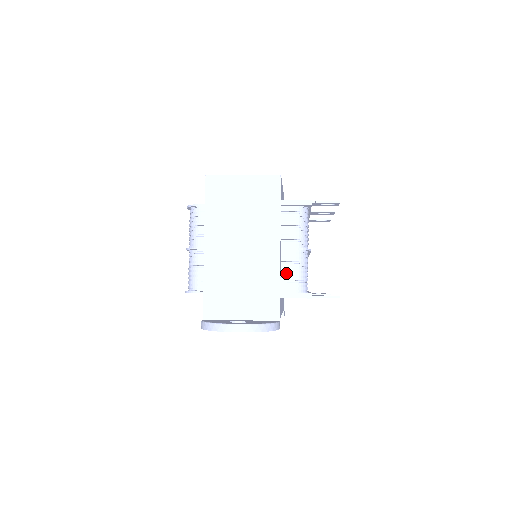
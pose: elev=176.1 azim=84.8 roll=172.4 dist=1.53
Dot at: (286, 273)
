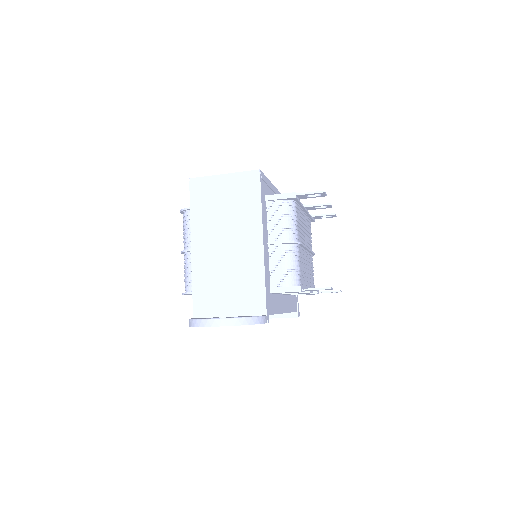
Dot at: (275, 268)
